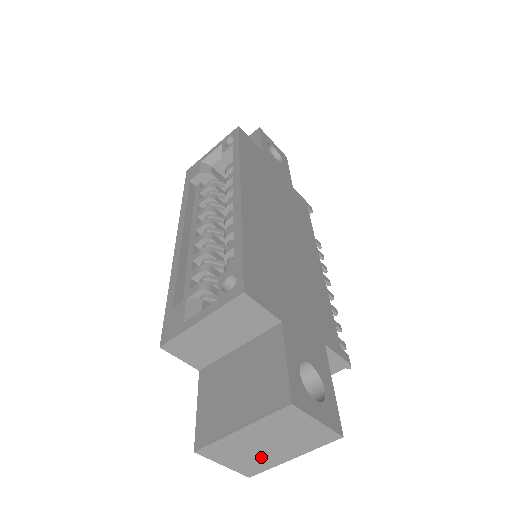
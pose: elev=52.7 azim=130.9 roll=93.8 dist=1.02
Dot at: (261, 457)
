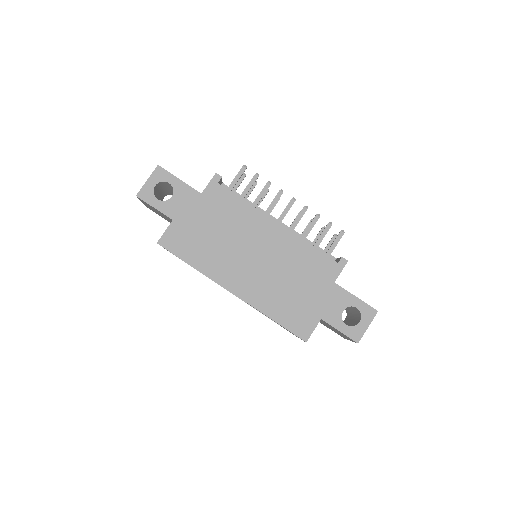
Dot at: occluded
